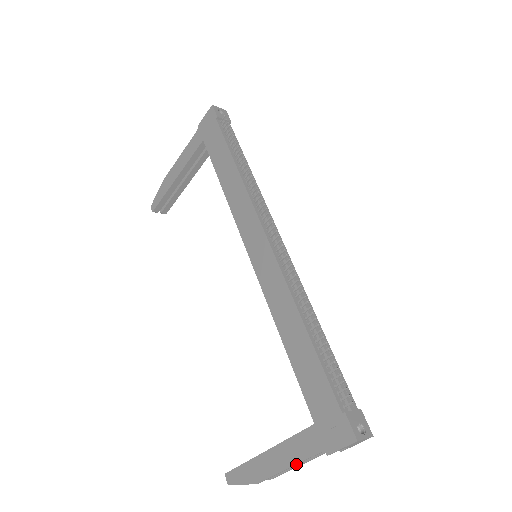
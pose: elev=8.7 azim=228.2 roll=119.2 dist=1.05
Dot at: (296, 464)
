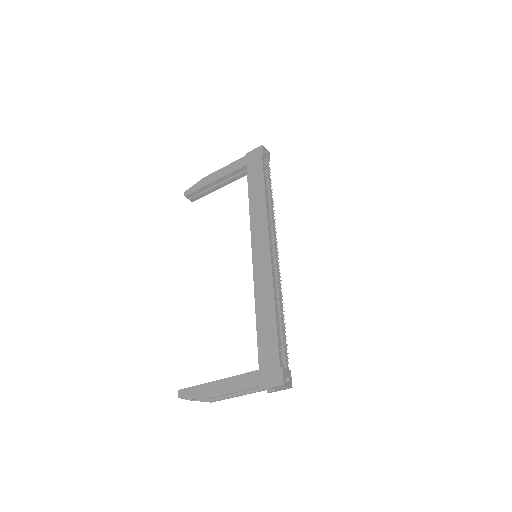
Dot at: (236, 392)
